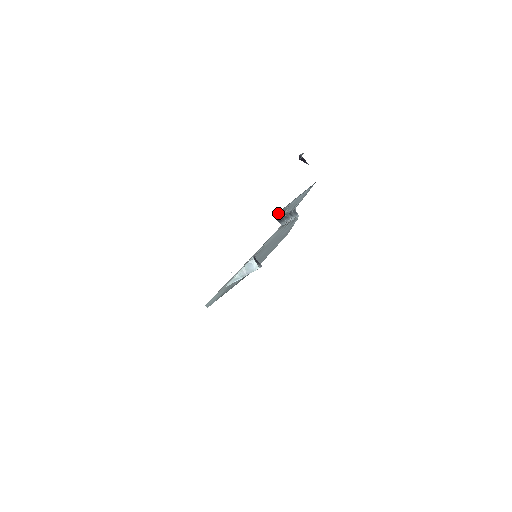
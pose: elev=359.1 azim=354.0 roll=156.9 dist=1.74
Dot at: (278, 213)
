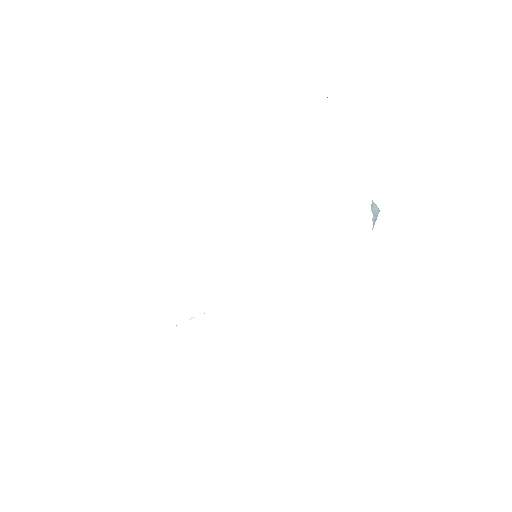
Dot at: occluded
